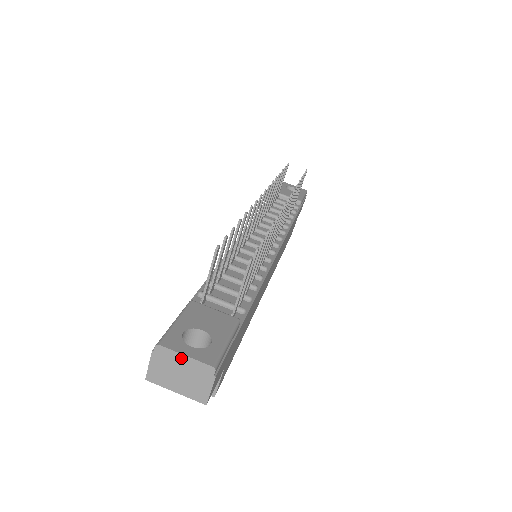
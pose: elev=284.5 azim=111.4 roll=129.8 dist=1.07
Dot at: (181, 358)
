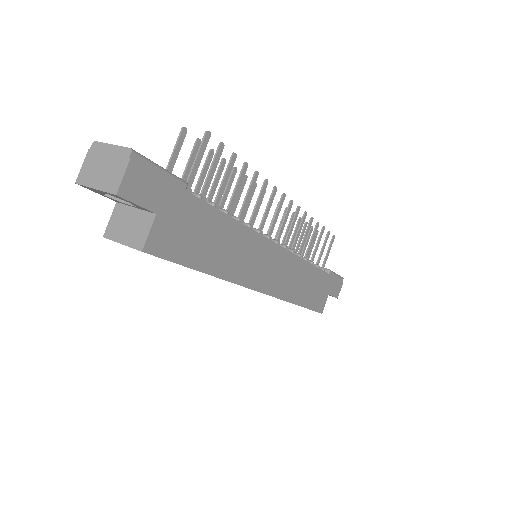
Dot at: (108, 148)
